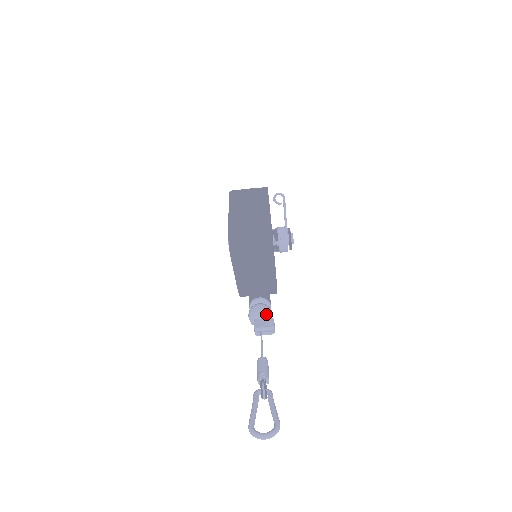
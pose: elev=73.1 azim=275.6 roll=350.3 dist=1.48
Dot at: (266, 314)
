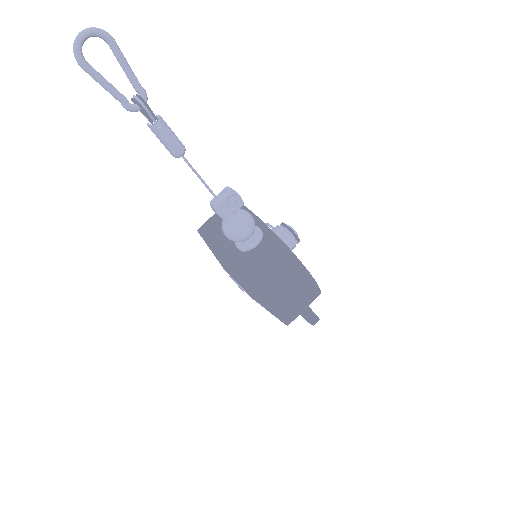
Dot at: occluded
